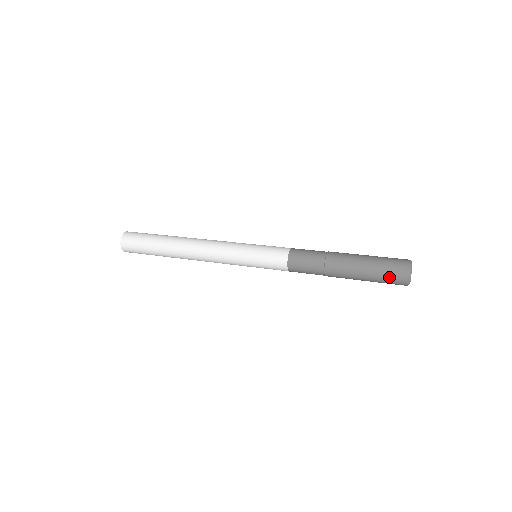
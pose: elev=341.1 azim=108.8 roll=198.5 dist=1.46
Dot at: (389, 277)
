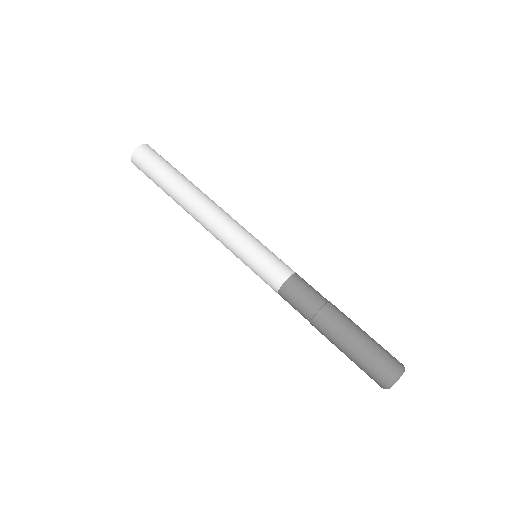
Dot at: (368, 373)
